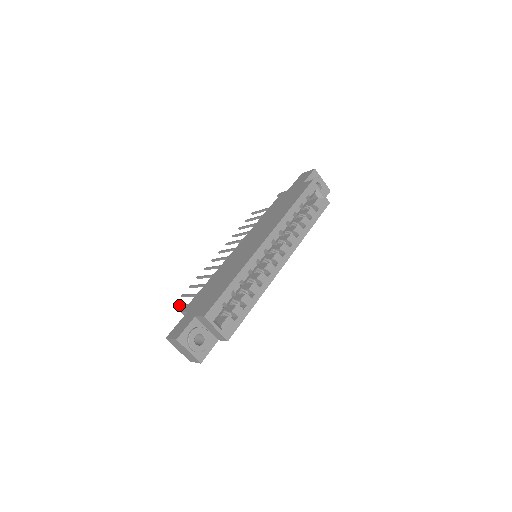
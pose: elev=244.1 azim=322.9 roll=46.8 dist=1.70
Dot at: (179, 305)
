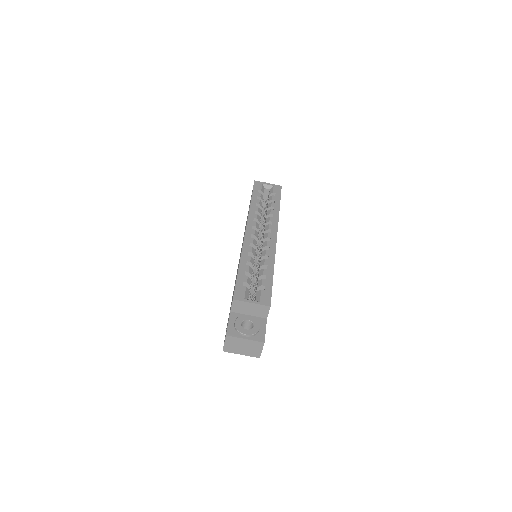
Dot at: occluded
